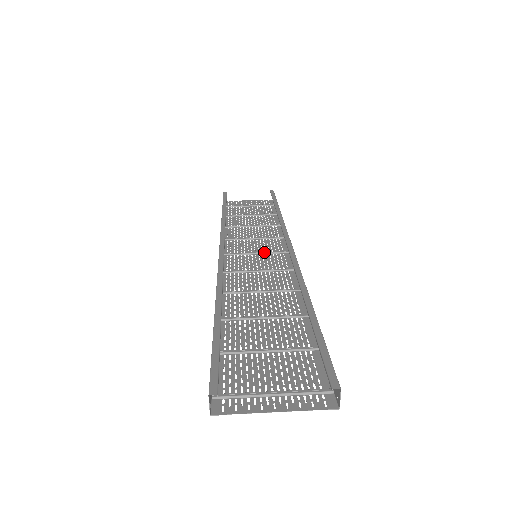
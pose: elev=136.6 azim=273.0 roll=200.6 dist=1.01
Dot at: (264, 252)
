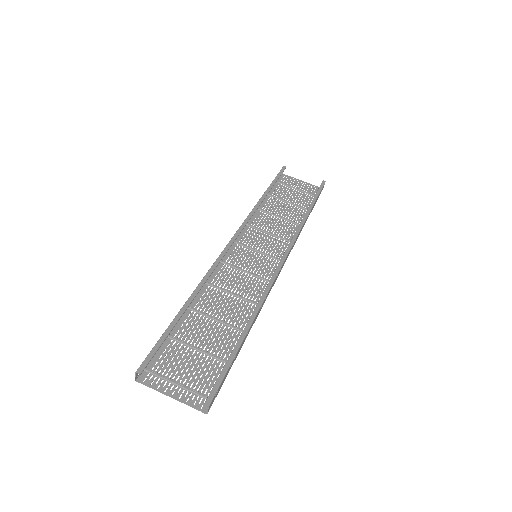
Dot at: (266, 254)
